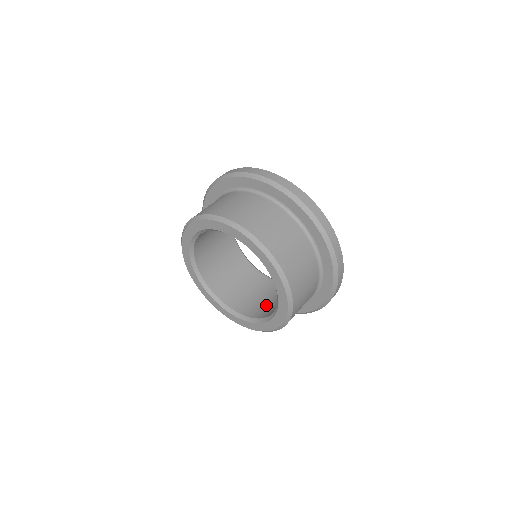
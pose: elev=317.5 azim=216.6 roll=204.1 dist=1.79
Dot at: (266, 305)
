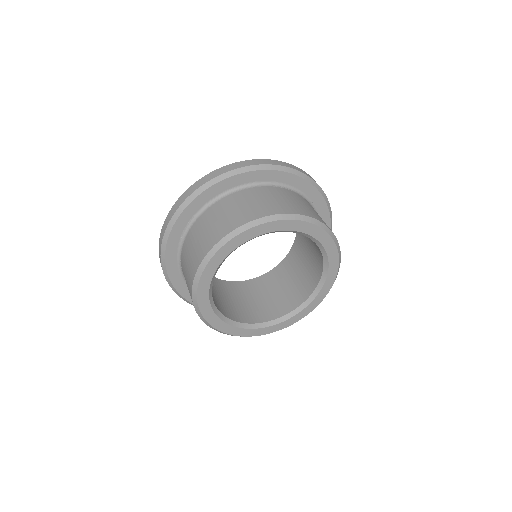
Dot at: (277, 300)
